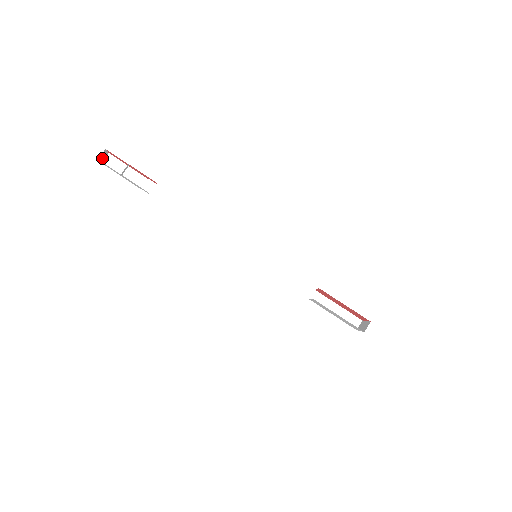
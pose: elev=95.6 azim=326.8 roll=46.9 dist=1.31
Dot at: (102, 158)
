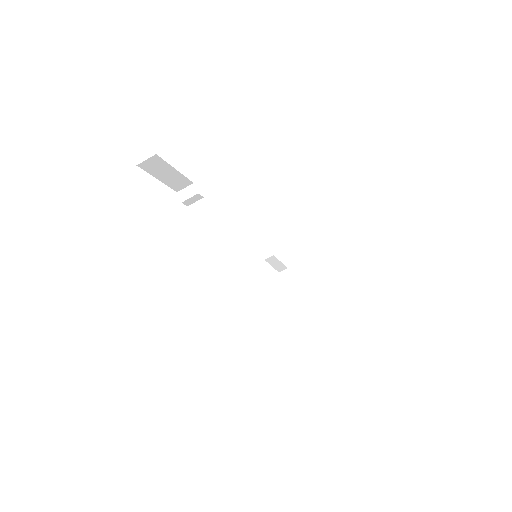
Dot at: occluded
